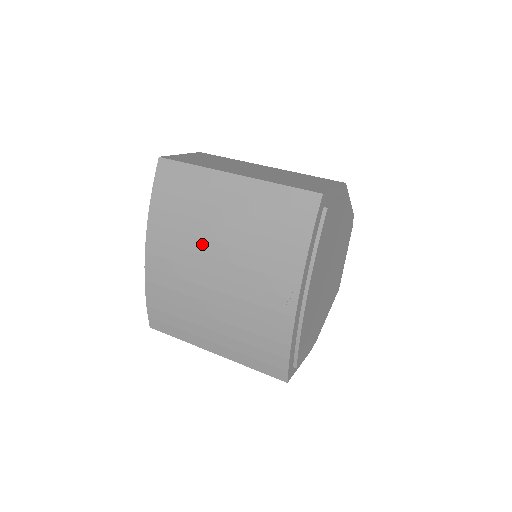
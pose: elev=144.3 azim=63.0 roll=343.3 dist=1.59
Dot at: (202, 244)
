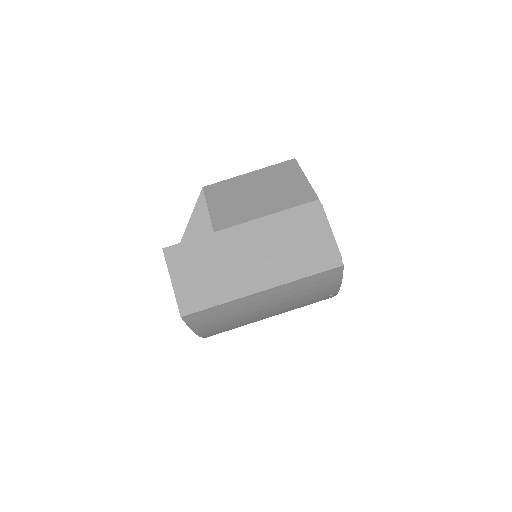
Dot at: (253, 317)
